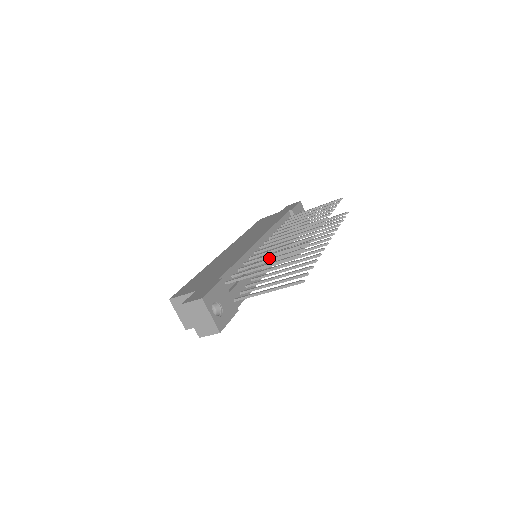
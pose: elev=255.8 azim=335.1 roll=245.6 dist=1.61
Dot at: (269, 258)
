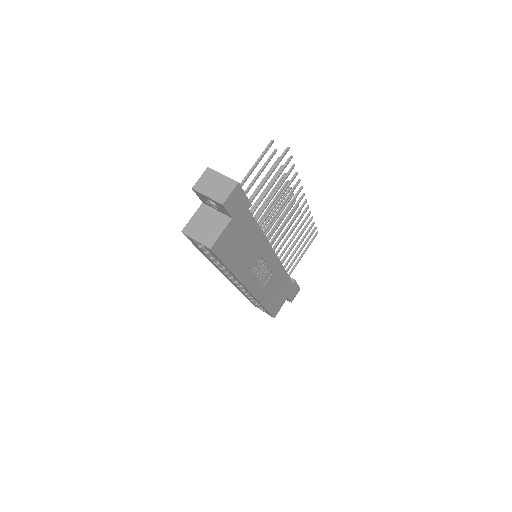
Dot at: occluded
